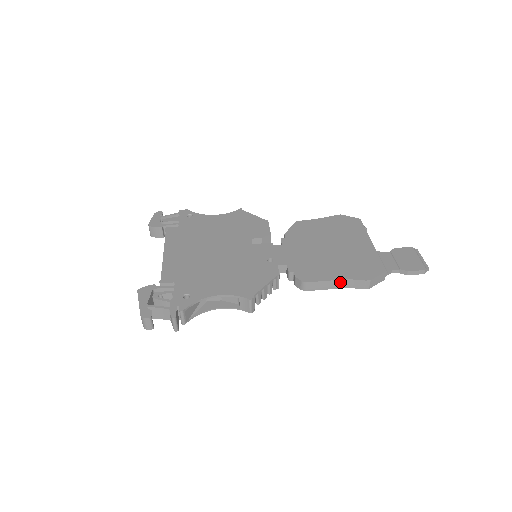
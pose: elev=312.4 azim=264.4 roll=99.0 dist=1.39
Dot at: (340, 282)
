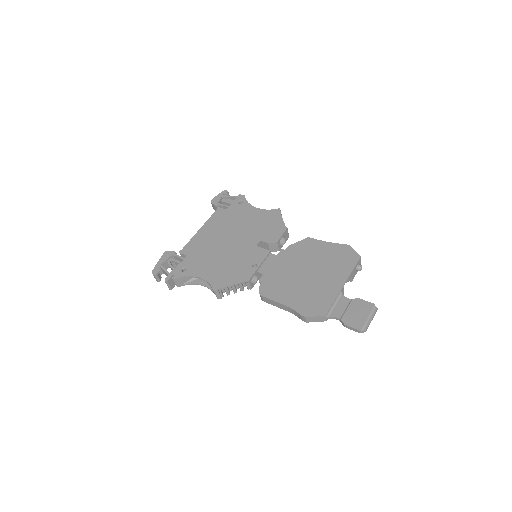
Dot at: (285, 307)
